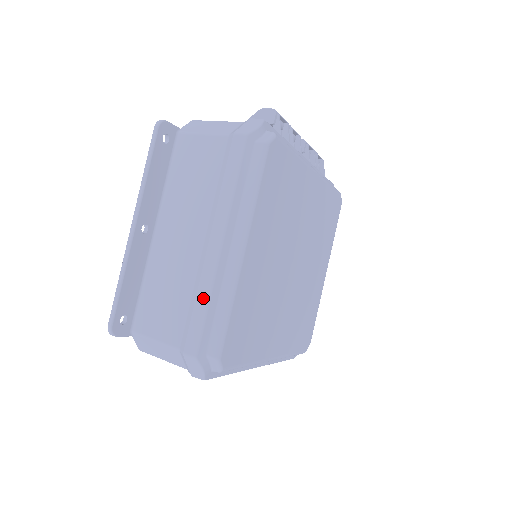
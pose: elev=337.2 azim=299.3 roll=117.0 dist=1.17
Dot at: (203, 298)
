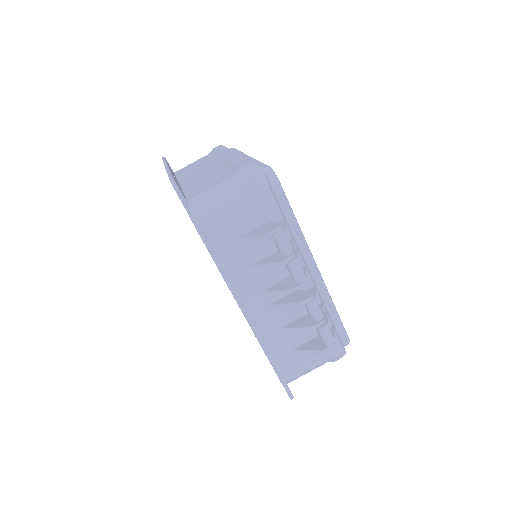
Dot at: occluded
